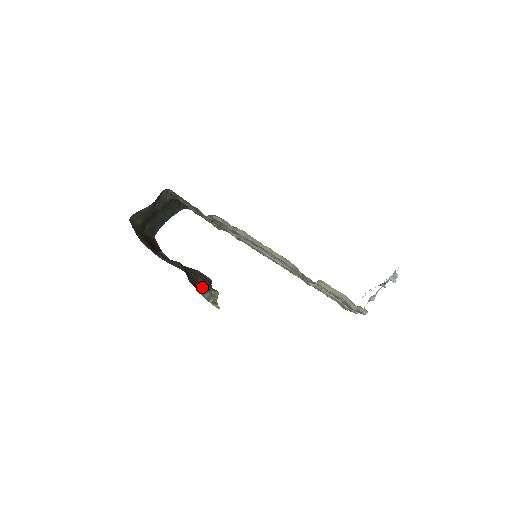
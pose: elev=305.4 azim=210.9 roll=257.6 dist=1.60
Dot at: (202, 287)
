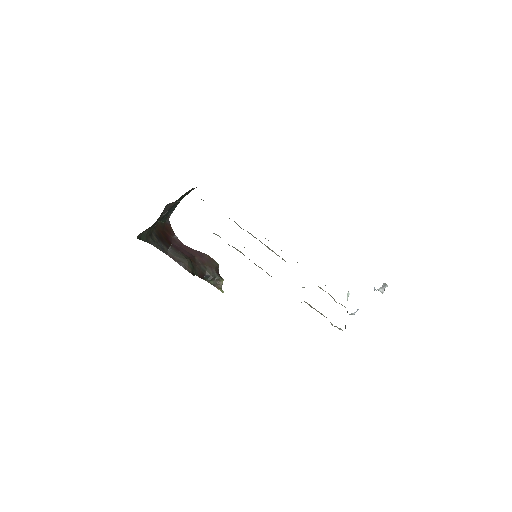
Dot at: (209, 276)
